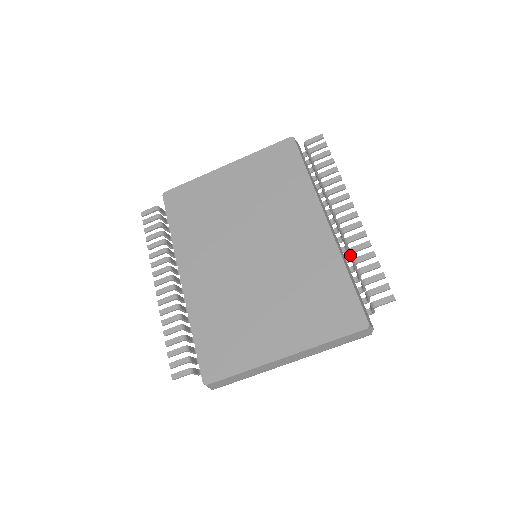
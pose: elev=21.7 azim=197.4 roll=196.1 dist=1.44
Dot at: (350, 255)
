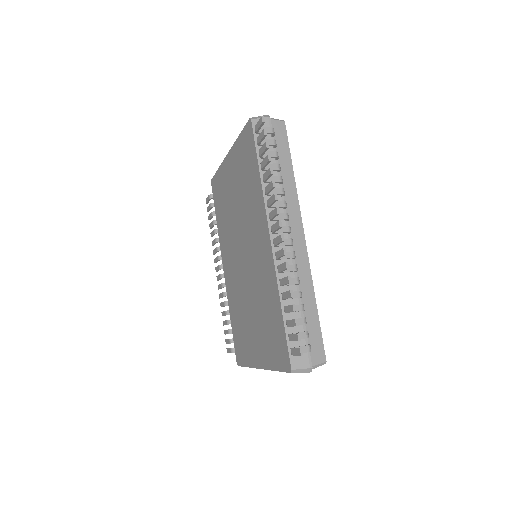
Dot at: (284, 285)
